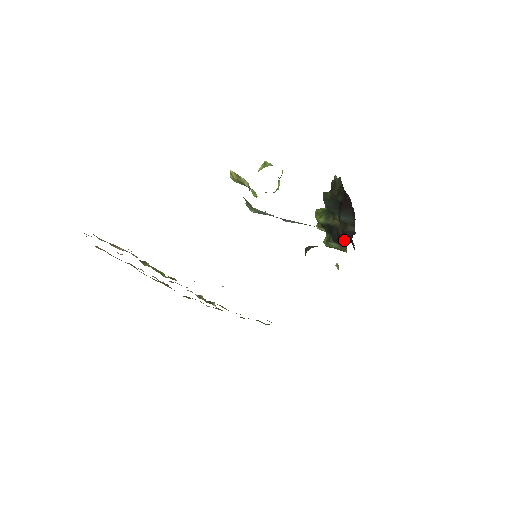
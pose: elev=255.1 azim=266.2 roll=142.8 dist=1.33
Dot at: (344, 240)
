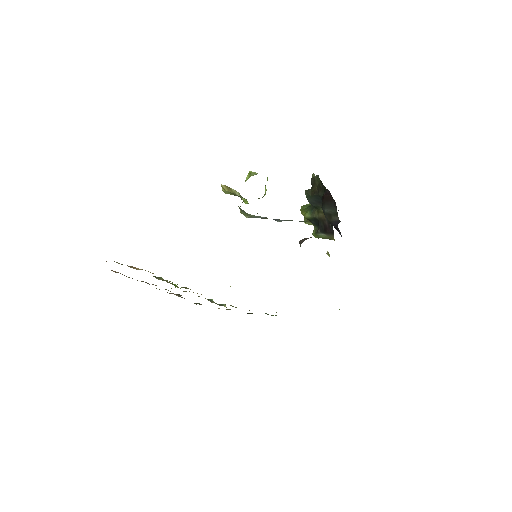
Dot at: (331, 230)
